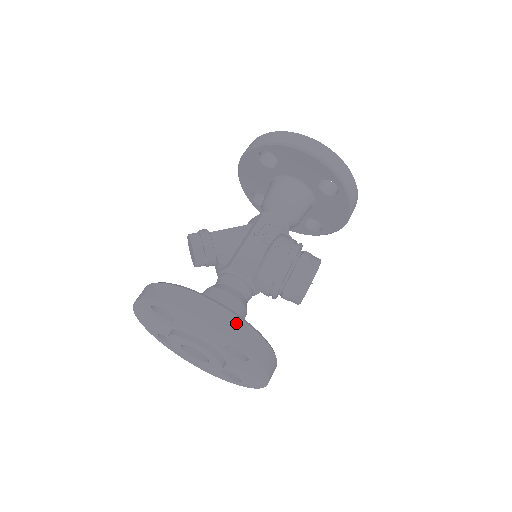
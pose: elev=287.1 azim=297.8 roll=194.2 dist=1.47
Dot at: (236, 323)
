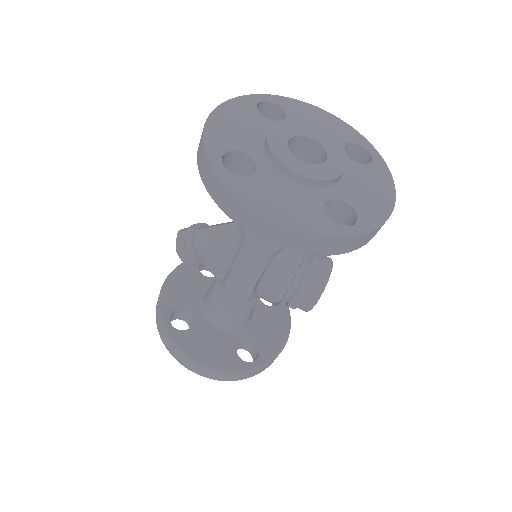
Dot at: (226, 376)
